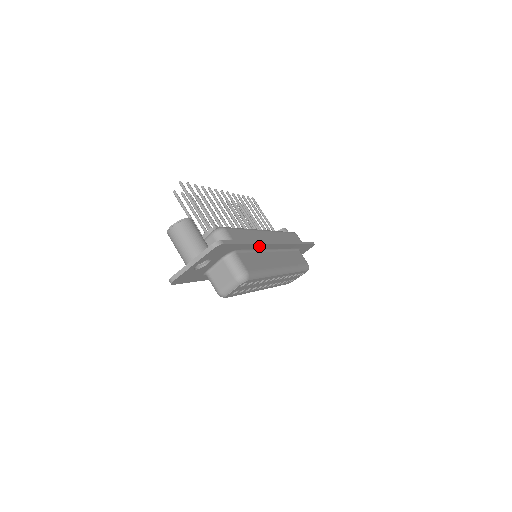
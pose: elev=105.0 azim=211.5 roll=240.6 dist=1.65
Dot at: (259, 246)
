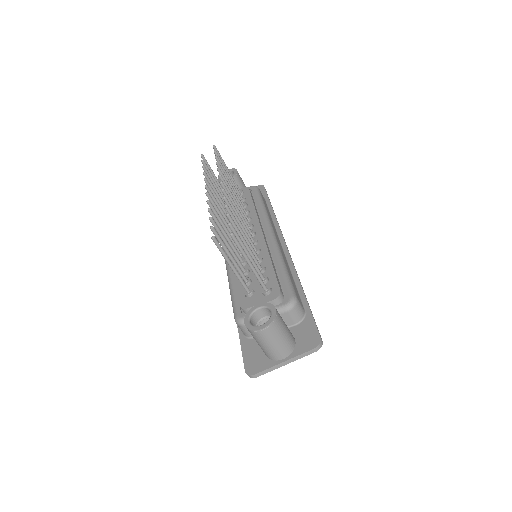
Dot at: (293, 277)
